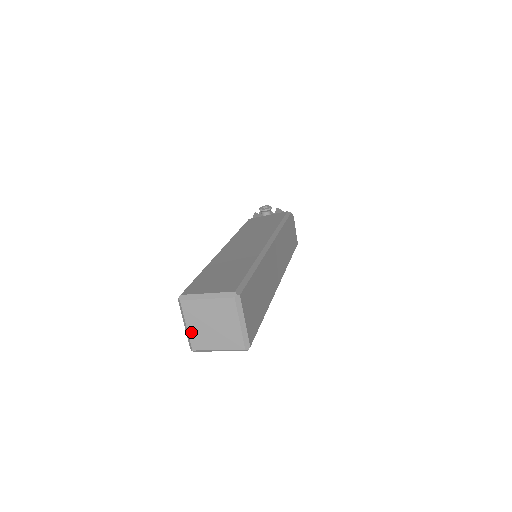
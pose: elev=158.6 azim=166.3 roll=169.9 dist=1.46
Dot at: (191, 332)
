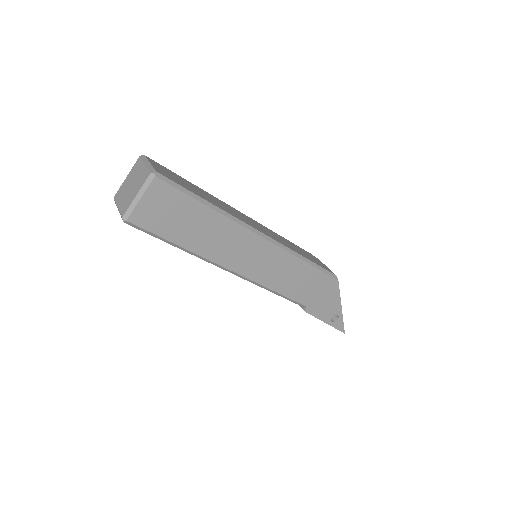
Dot at: (120, 207)
